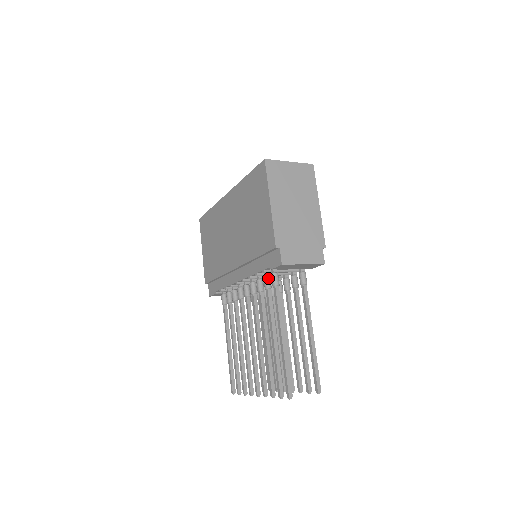
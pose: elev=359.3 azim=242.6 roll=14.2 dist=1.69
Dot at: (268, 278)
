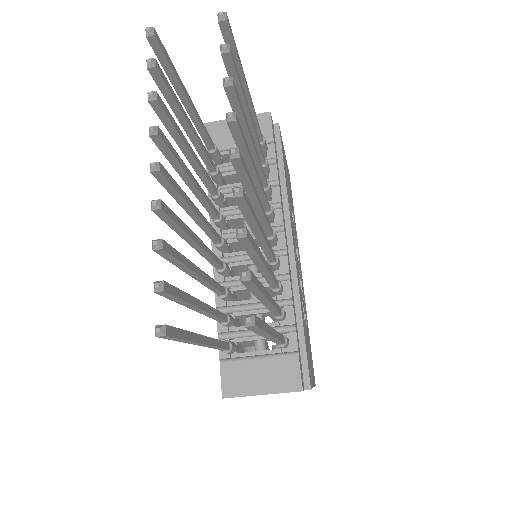
Dot at: occluded
